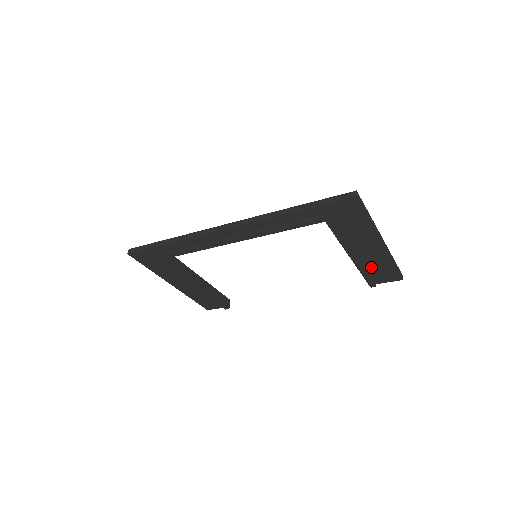
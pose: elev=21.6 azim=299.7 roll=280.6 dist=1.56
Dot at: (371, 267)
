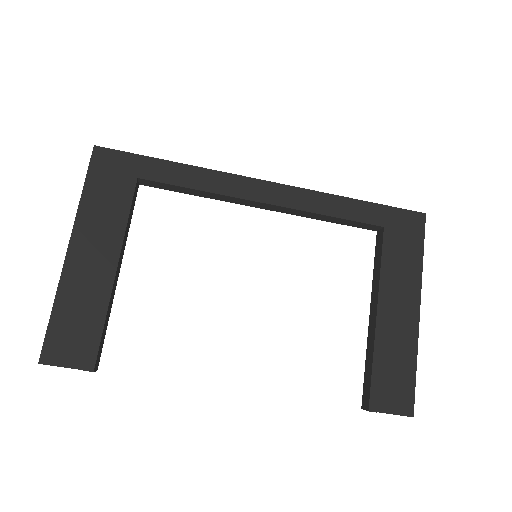
Dot at: (387, 358)
